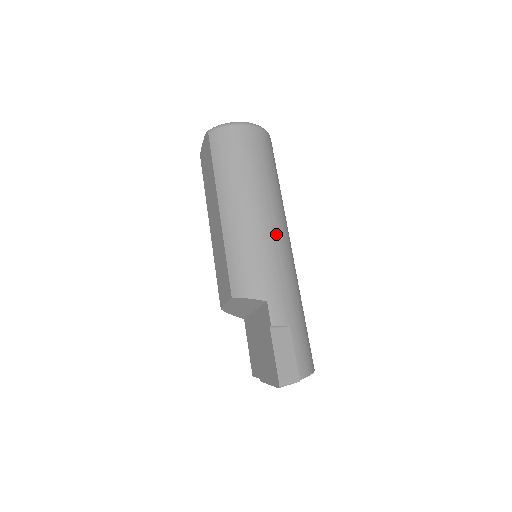
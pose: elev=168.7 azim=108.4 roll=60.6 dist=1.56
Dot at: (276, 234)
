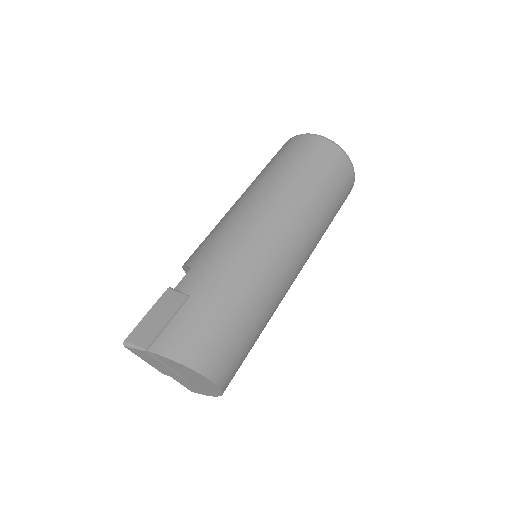
Dot at: (258, 218)
